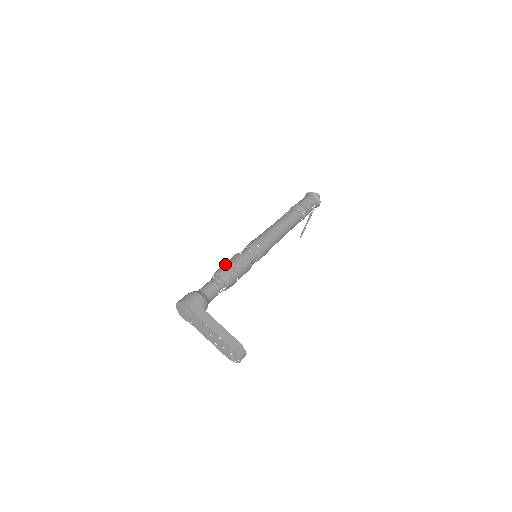
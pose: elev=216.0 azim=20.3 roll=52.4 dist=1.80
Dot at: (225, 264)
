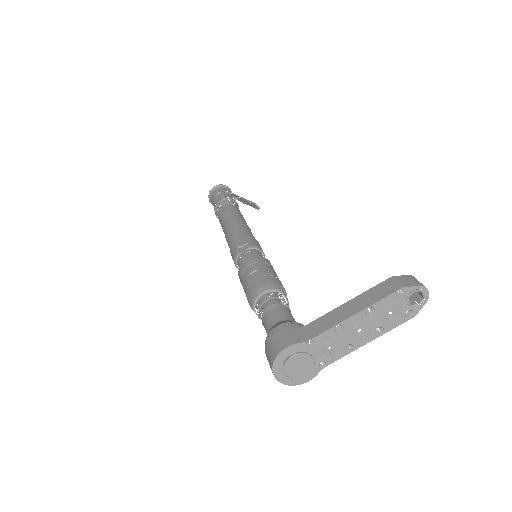
Dot at: (245, 290)
